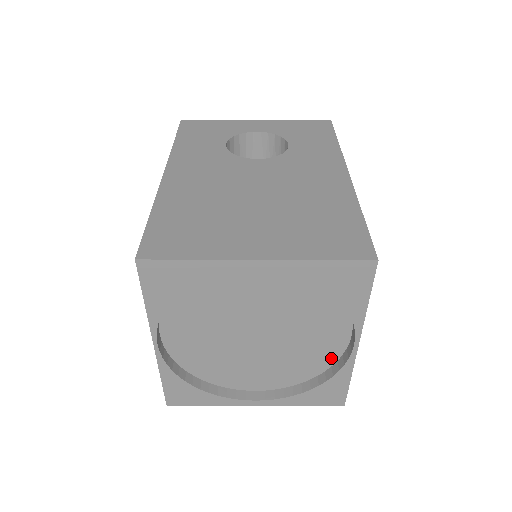
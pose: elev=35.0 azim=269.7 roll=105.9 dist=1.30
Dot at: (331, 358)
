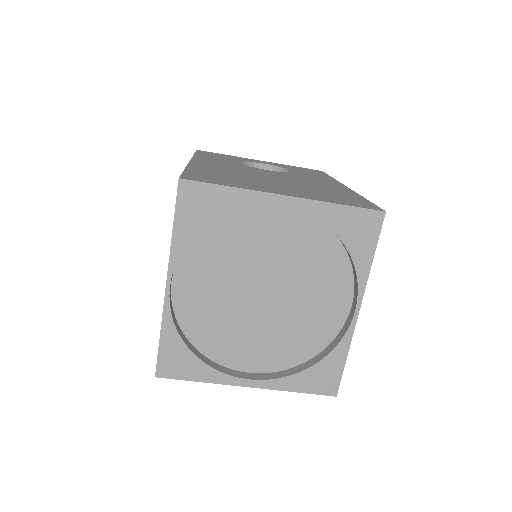
Dot at: (329, 334)
